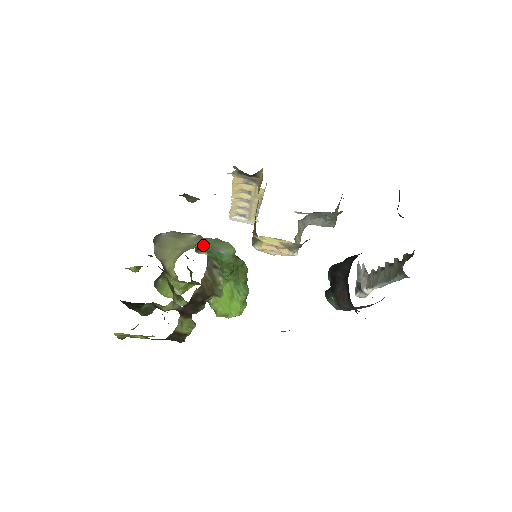
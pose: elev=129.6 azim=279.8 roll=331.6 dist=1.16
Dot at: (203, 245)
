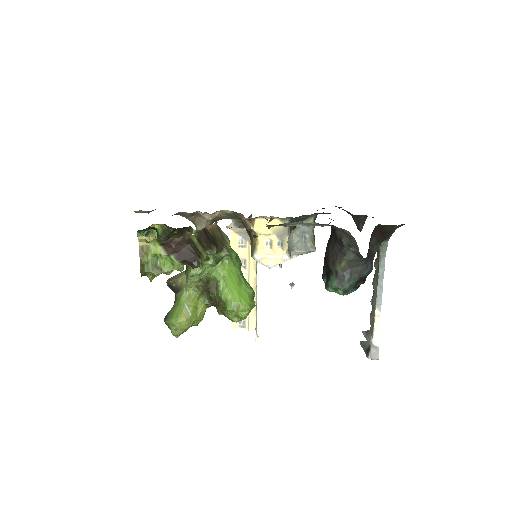
Dot at: occluded
